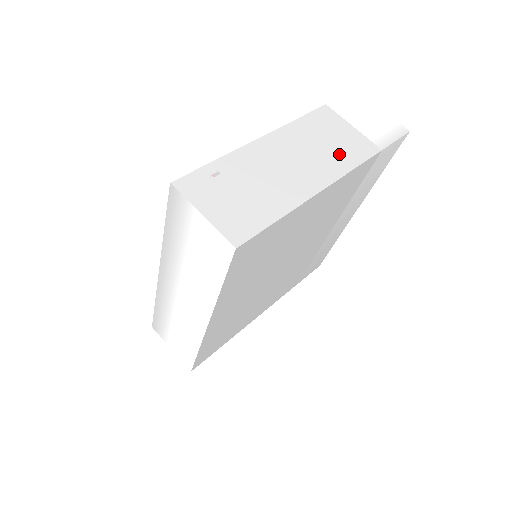
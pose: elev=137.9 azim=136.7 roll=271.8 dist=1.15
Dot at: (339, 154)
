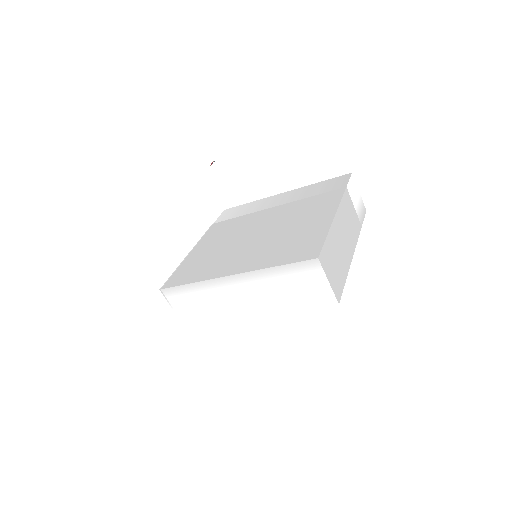
Dot at: (353, 231)
